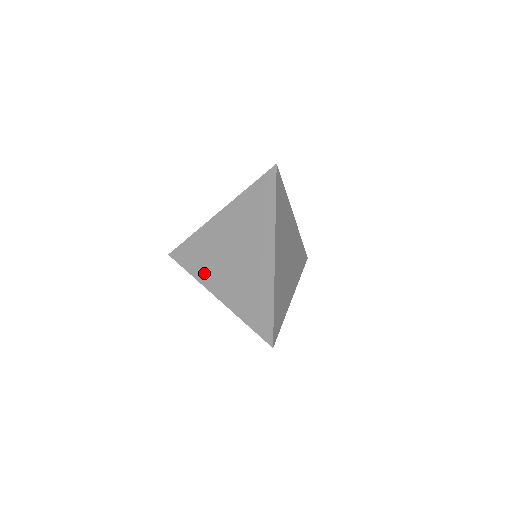
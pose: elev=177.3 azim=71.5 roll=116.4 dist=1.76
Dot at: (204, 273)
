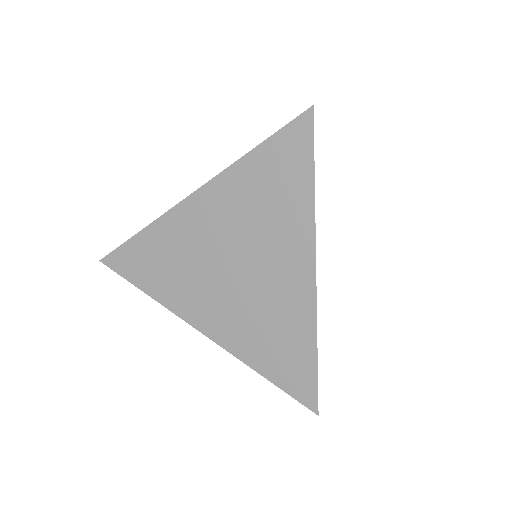
Dot at: (175, 294)
